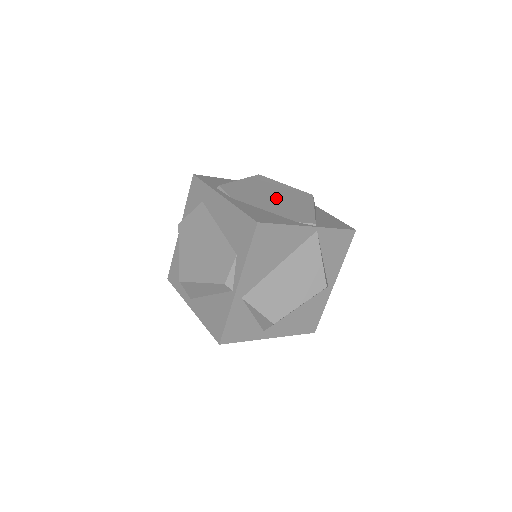
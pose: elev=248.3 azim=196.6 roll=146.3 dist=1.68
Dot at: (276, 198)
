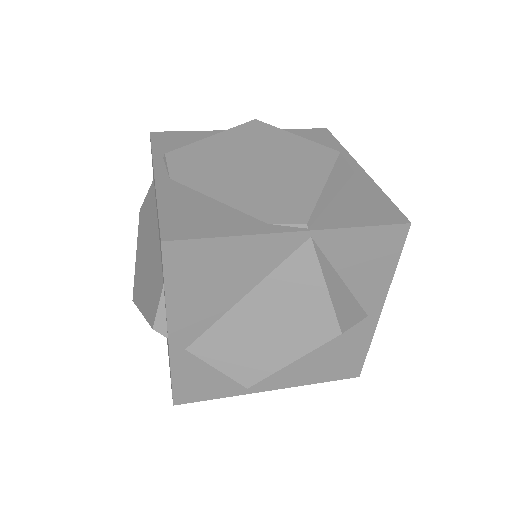
Dot at: (257, 169)
